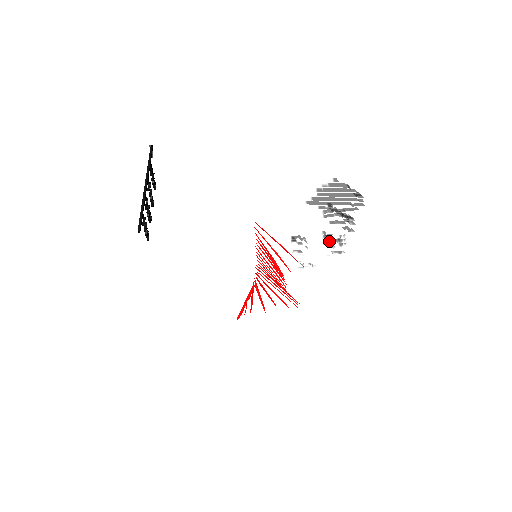
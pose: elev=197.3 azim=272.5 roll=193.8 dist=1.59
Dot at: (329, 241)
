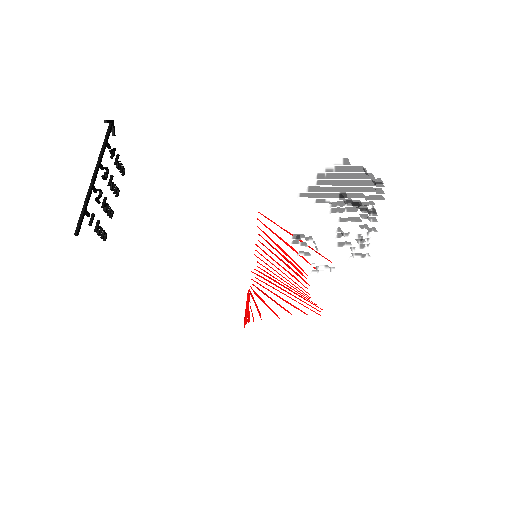
Dot at: (345, 241)
